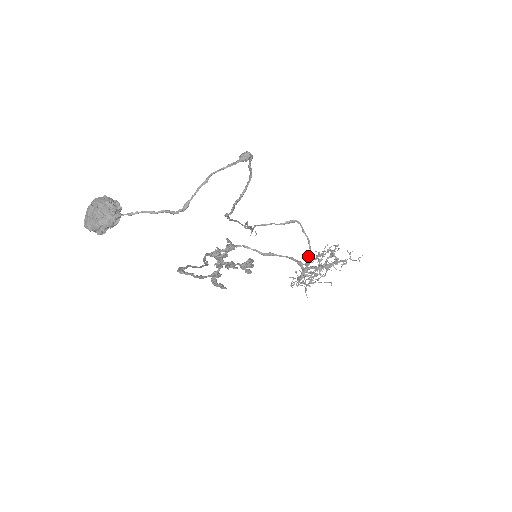
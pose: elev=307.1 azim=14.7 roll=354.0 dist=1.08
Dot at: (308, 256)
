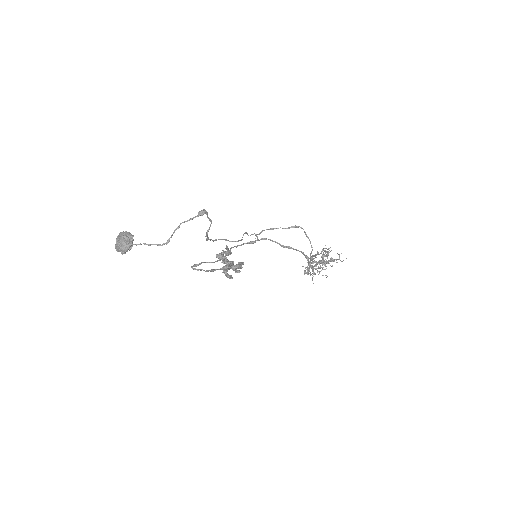
Dot at: (311, 253)
